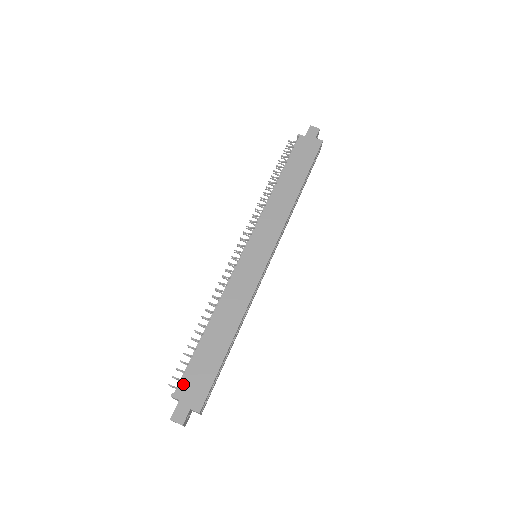
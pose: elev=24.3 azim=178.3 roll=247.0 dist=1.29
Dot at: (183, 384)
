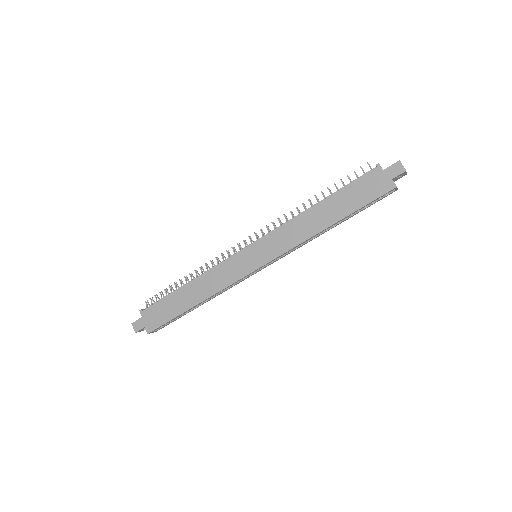
Dot at: (149, 309)
